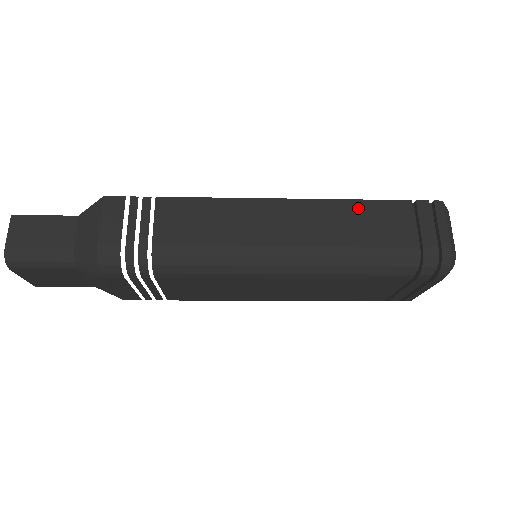
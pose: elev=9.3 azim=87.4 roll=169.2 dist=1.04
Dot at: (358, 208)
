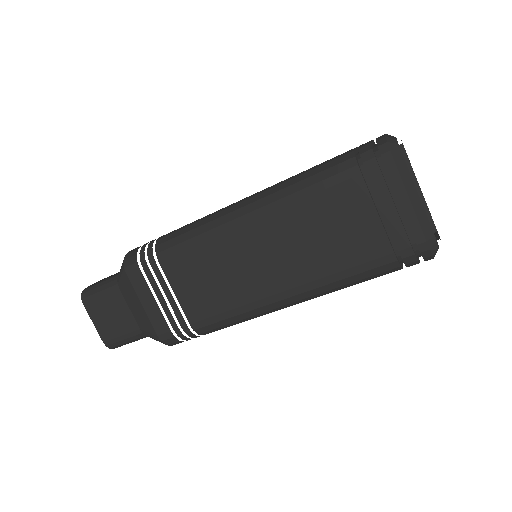
Dot at: occluded
